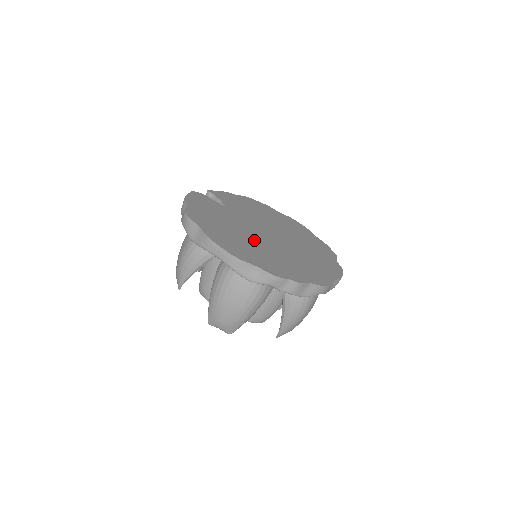
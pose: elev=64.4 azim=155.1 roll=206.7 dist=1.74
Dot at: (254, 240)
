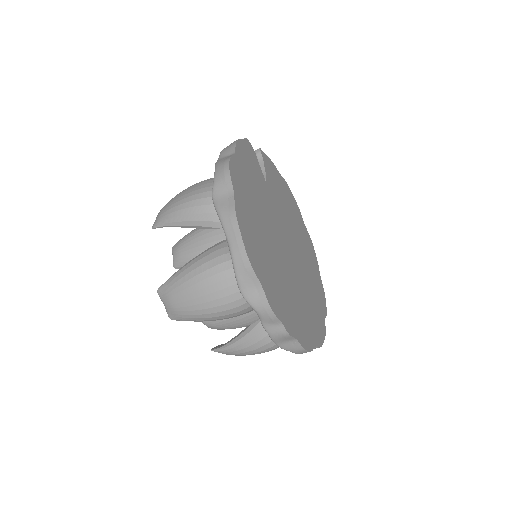
Dot at: (273, 246)
